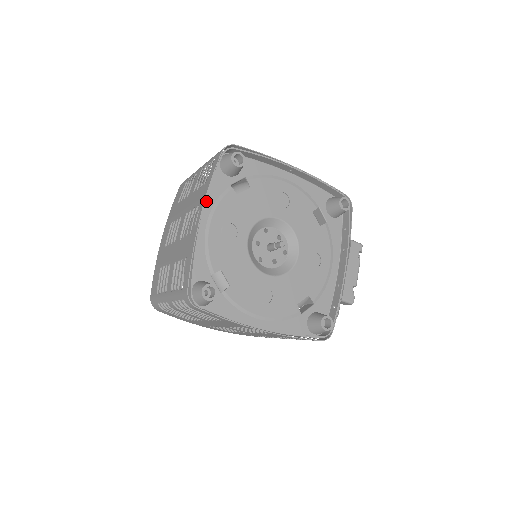
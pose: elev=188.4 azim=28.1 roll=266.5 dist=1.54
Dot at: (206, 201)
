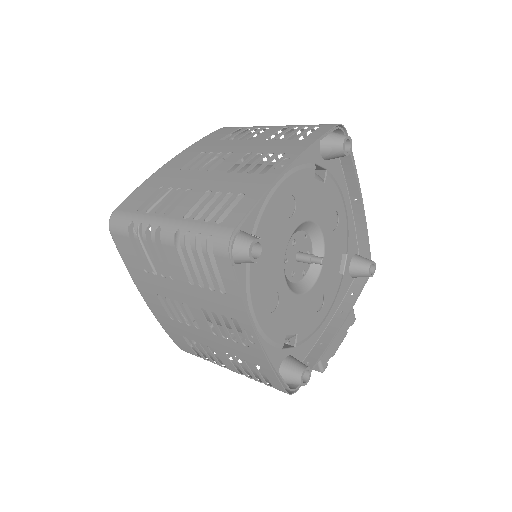
Dot at: occluded
